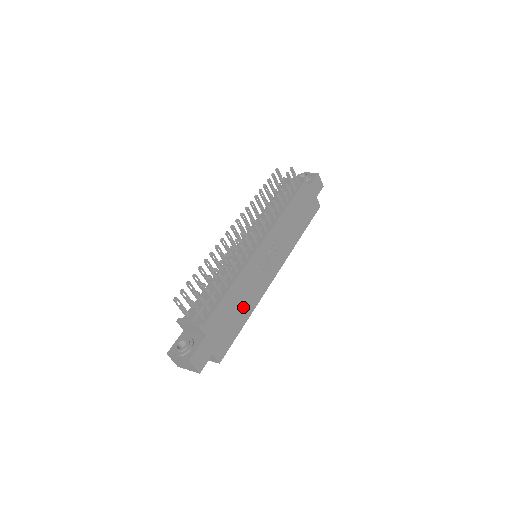
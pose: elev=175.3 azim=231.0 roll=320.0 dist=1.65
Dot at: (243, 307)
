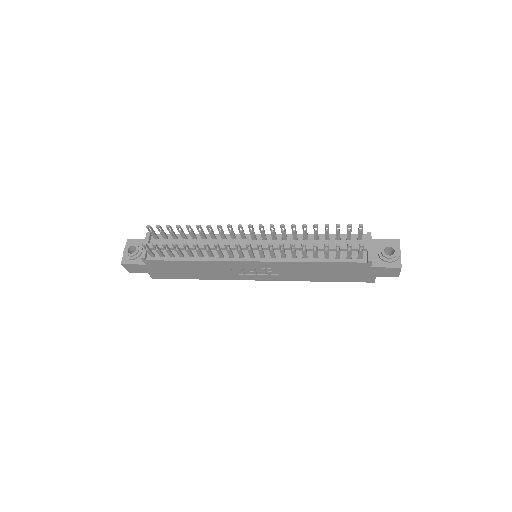
Dot at: (200, 273)
